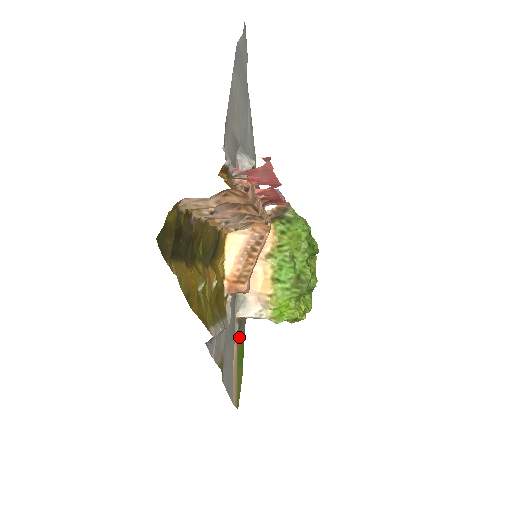
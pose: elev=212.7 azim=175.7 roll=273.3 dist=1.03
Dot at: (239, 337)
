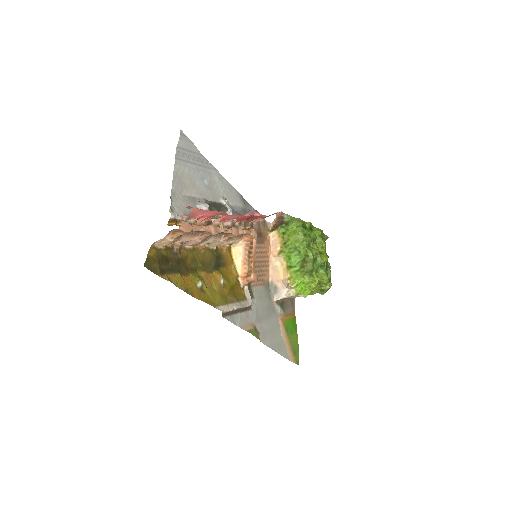
Dot at: (286, 315)
